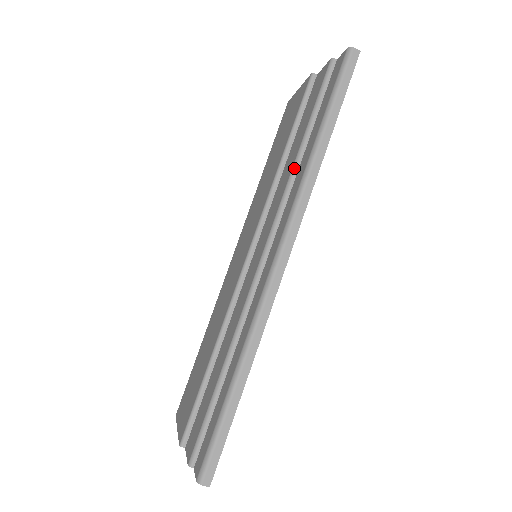
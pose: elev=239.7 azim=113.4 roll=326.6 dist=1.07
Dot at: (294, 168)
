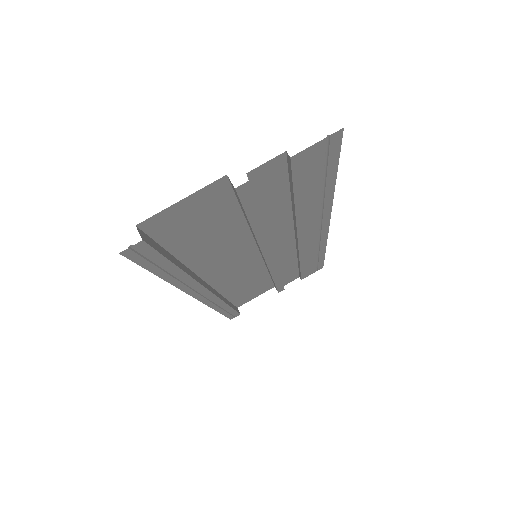
Dot at: occluded
